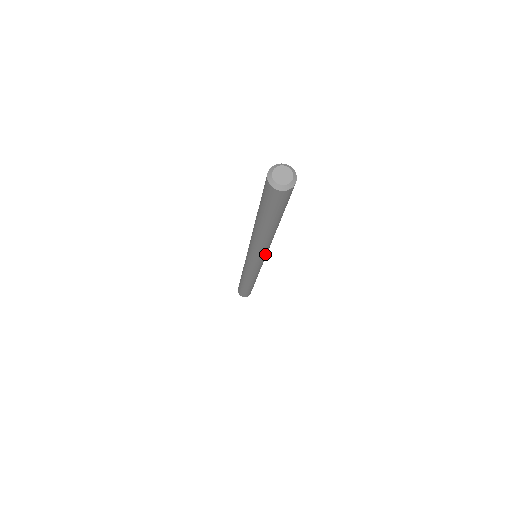
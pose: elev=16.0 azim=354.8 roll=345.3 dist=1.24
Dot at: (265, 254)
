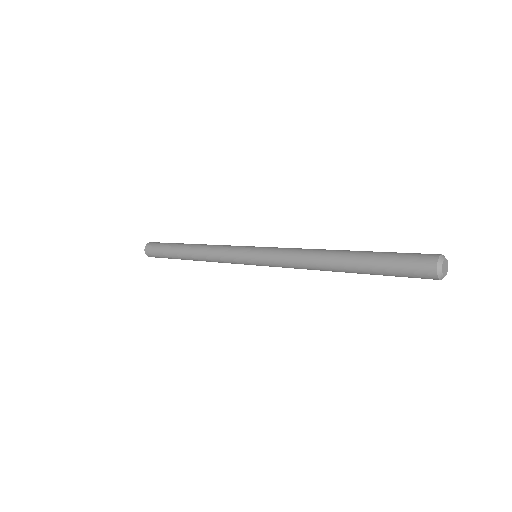
Dot at: occluded
